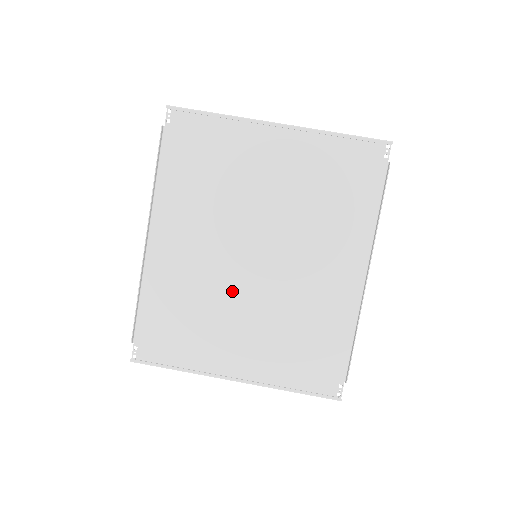
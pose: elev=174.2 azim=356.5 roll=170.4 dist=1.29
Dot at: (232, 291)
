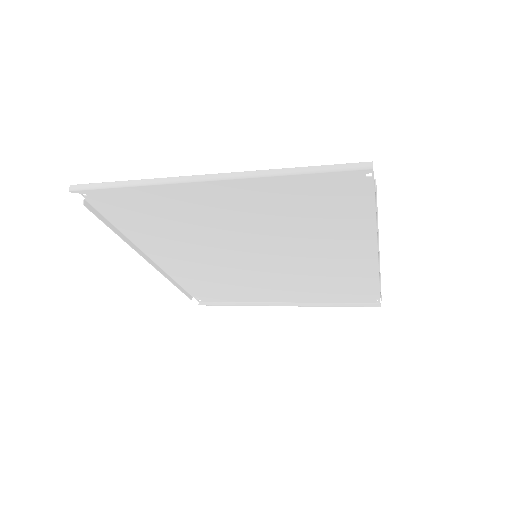
Dot at: (249, 273)
